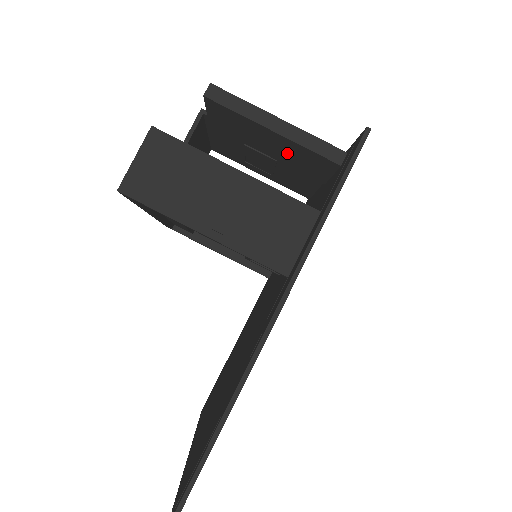
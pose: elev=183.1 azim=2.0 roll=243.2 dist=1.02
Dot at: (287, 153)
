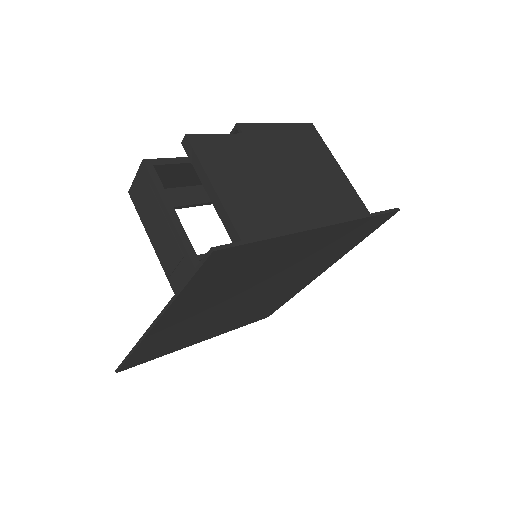
Dot at: occluded
